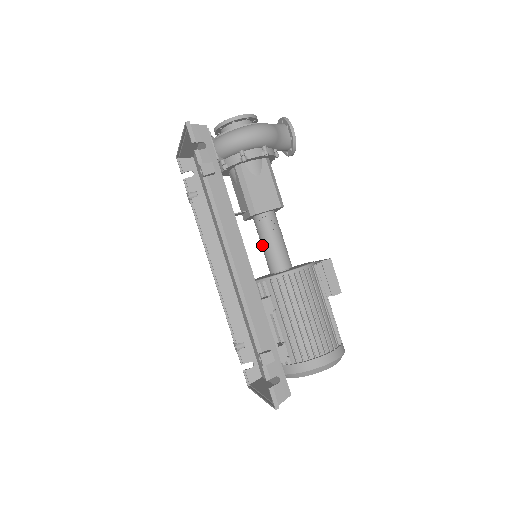
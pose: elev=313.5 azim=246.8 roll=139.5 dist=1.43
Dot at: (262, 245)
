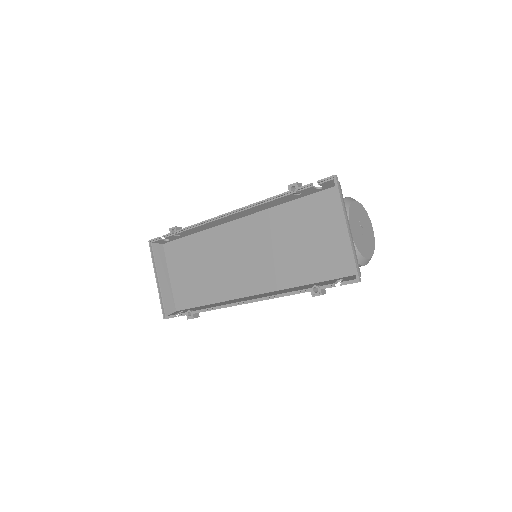
Dot at: occluded
